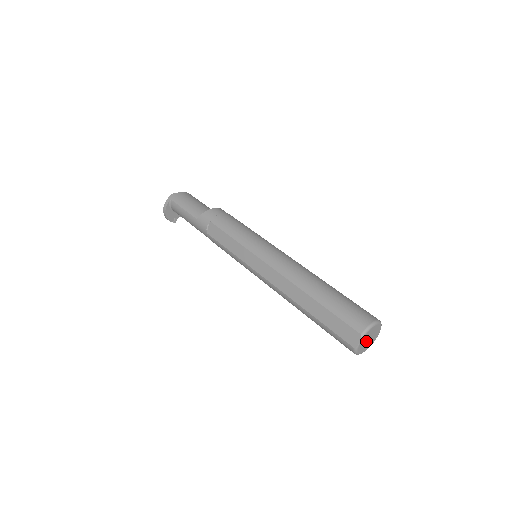
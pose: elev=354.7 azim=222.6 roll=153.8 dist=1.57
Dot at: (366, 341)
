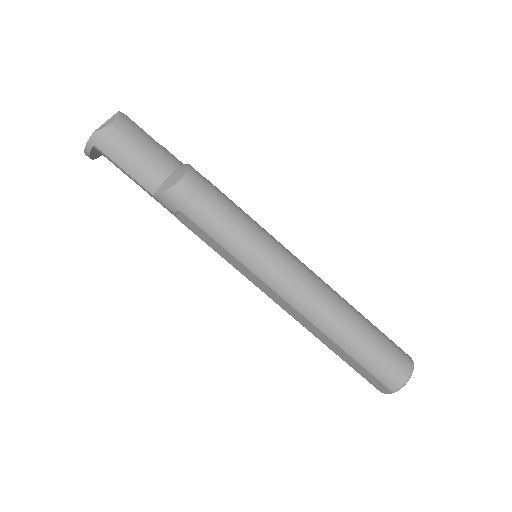
Dot at: occluded
